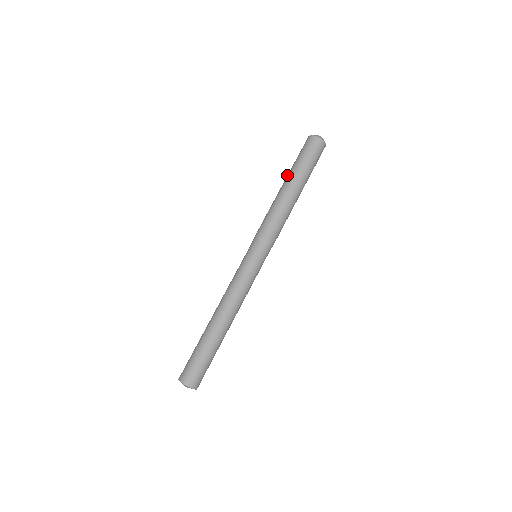
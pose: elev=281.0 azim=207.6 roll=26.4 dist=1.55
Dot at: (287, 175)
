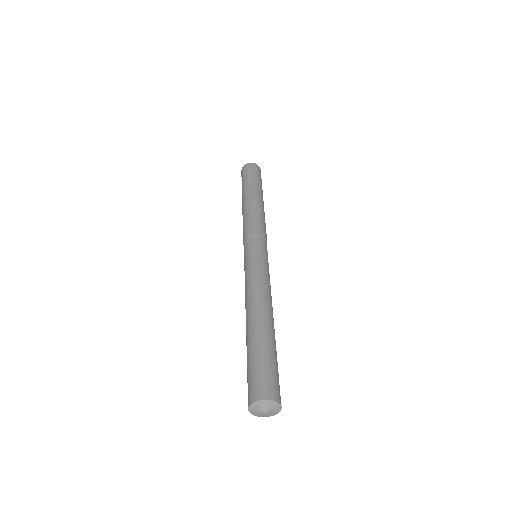
Dot at: occluded
